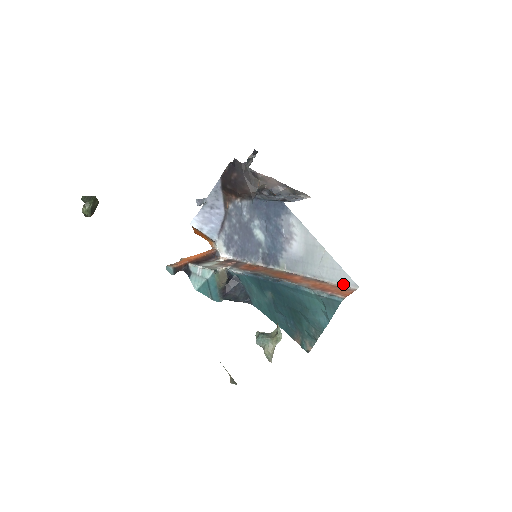
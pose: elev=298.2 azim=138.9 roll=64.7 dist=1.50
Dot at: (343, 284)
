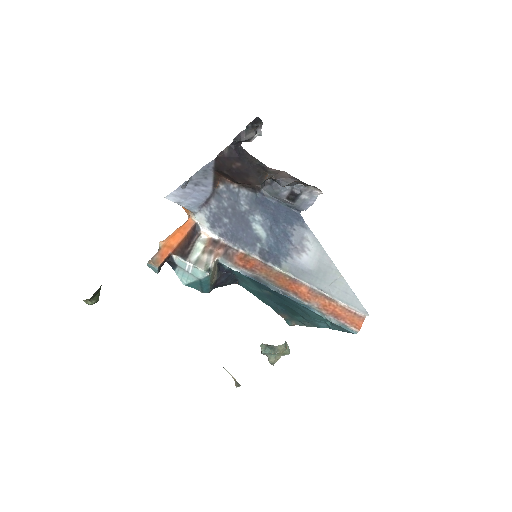
Dot at: (353, 308)
